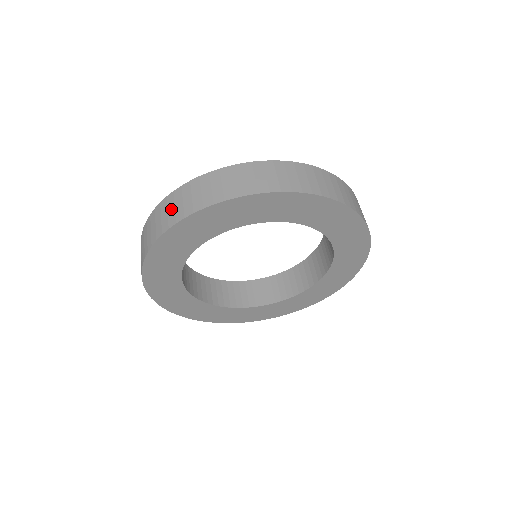
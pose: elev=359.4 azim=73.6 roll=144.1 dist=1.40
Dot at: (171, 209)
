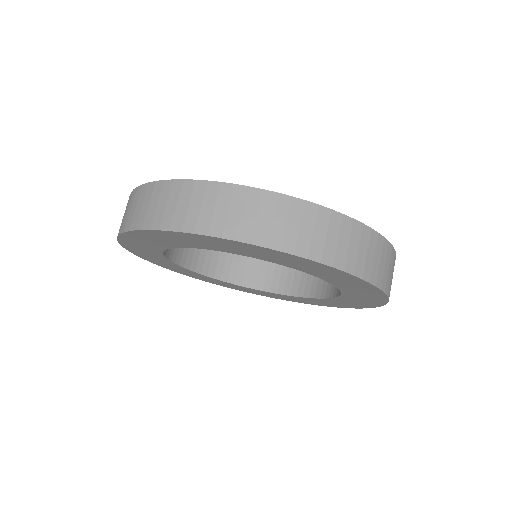
Dot at: (294, 225)
